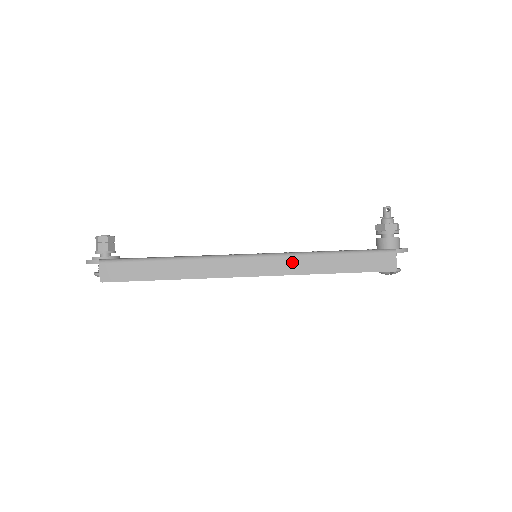
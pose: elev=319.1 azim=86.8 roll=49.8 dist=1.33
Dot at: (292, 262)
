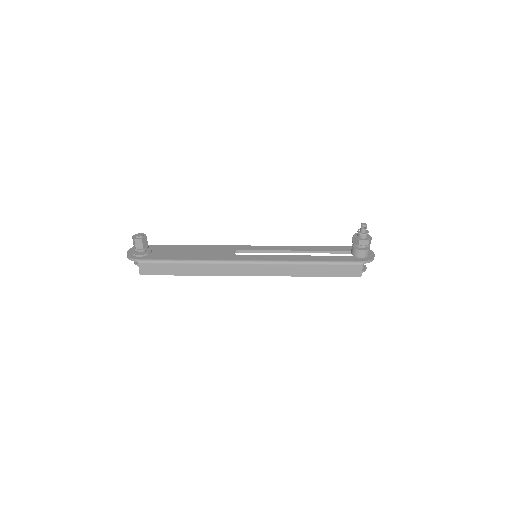
Dot at: (282, 268)
